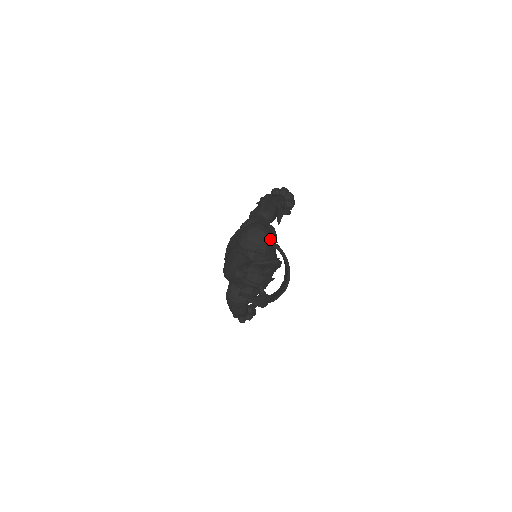
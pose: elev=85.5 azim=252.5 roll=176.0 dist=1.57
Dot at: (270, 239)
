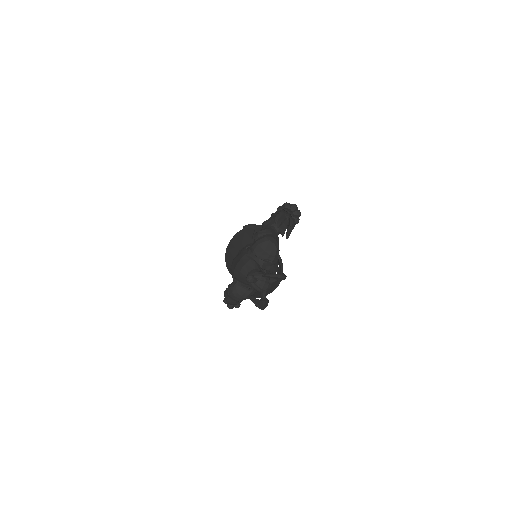
Dot at: (278, 252)
